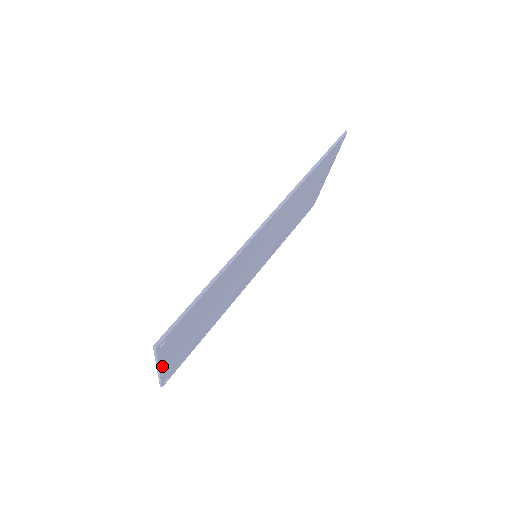
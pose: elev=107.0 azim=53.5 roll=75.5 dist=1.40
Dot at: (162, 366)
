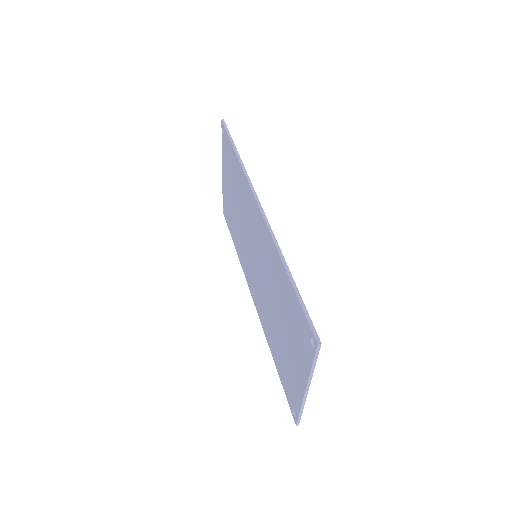
Dot at: occluded
